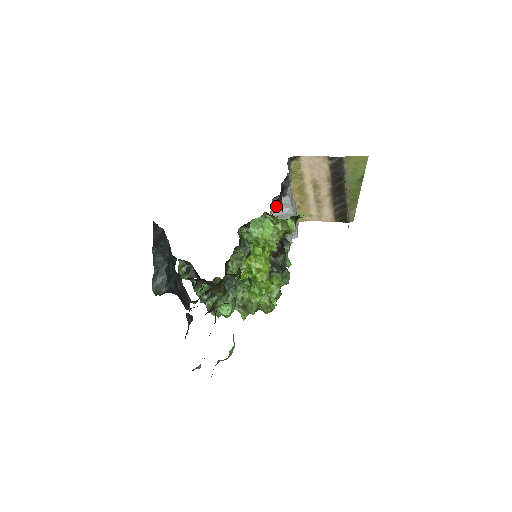
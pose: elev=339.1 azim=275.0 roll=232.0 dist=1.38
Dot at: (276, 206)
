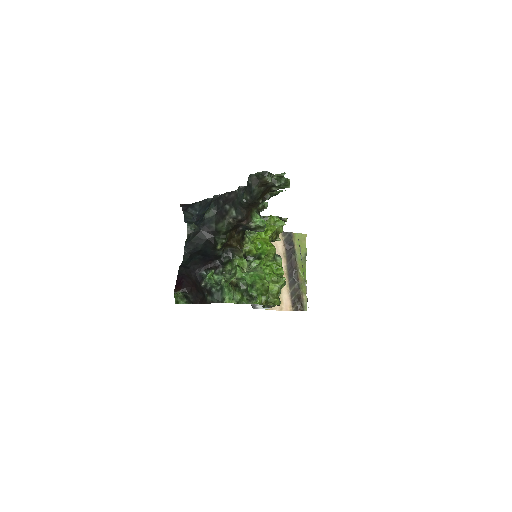
Dot at: occluded
